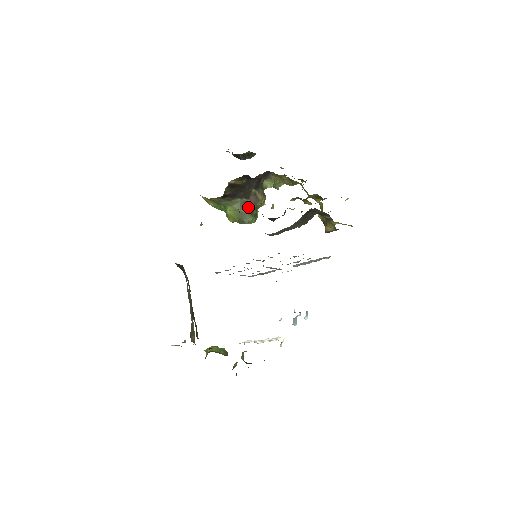
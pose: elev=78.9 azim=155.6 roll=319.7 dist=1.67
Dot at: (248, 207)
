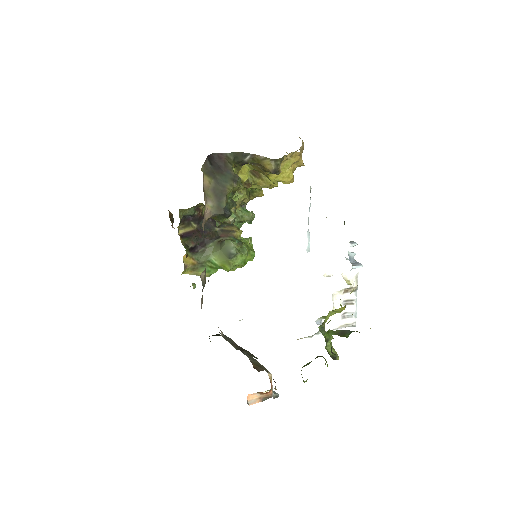
Dot at: (223, 241)
